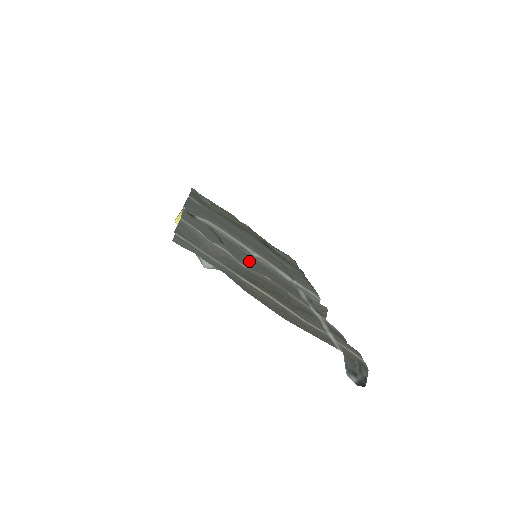
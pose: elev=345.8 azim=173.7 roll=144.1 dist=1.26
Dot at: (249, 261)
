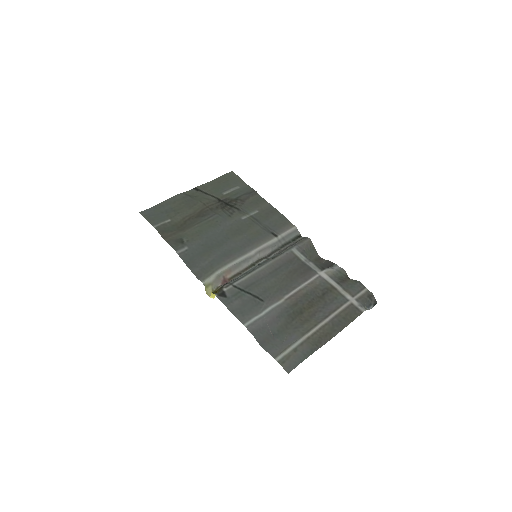
Dot at: (271, 283)
